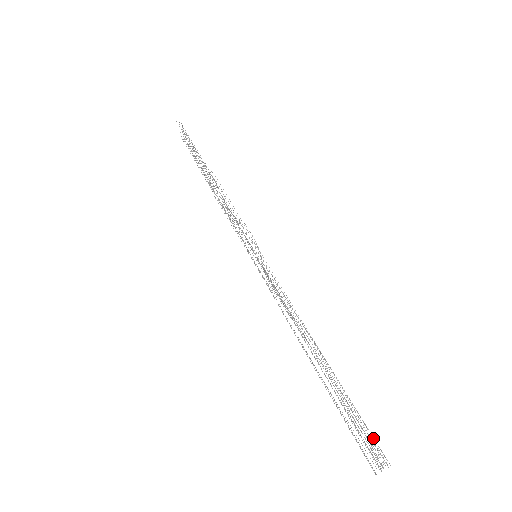
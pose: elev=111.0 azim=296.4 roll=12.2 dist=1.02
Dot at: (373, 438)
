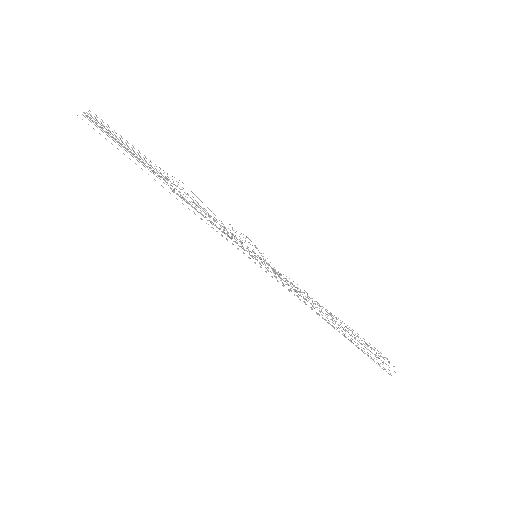
Dot at: occluded
